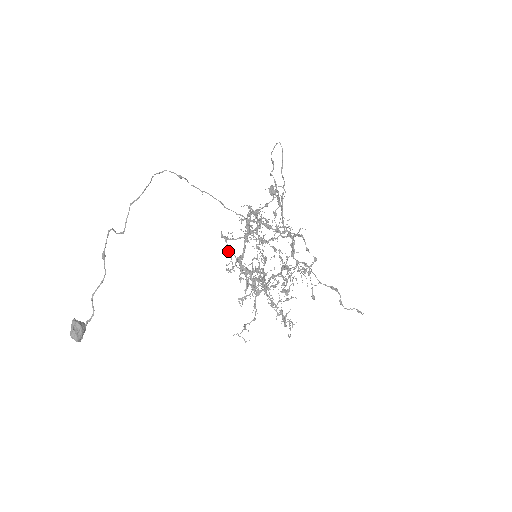
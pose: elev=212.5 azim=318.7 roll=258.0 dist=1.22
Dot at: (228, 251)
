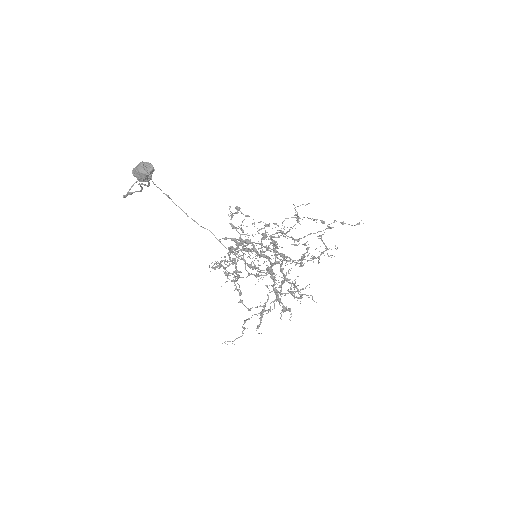
Dot at: (231, 247)
